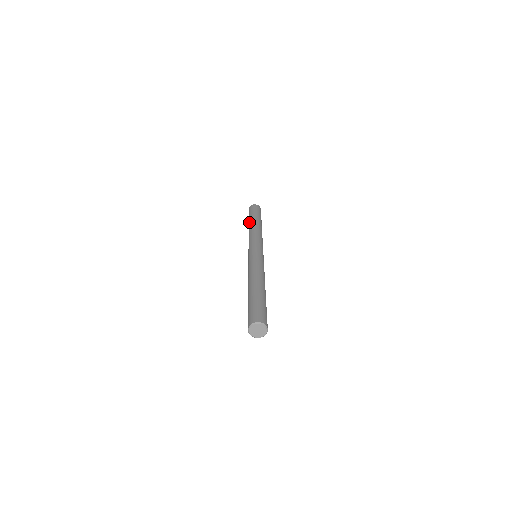
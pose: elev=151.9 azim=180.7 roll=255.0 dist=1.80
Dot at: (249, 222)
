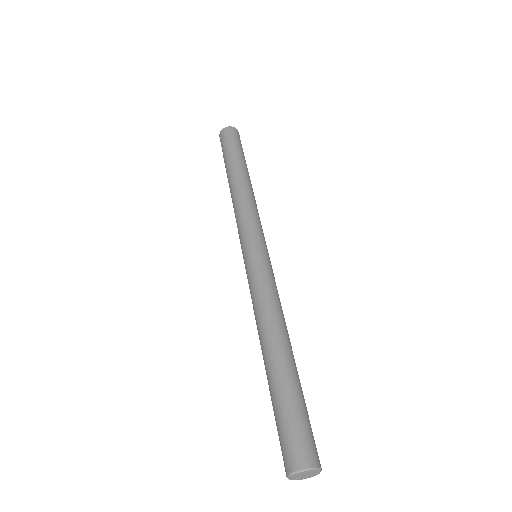
Dot at: occluded
